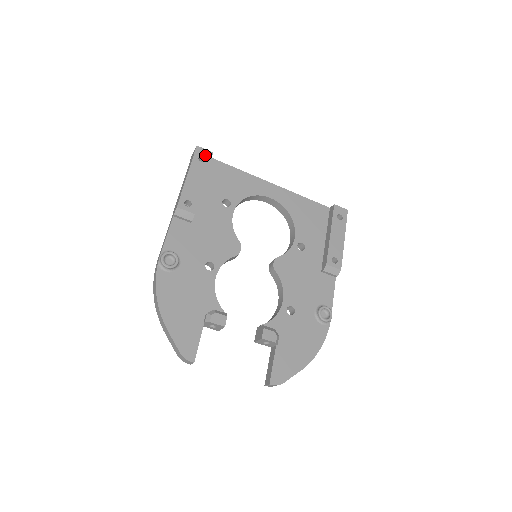
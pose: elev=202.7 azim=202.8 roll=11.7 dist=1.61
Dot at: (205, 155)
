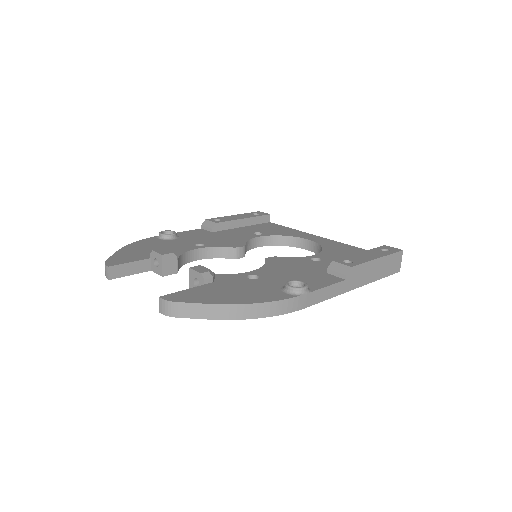
Dot at: (261, 214)
